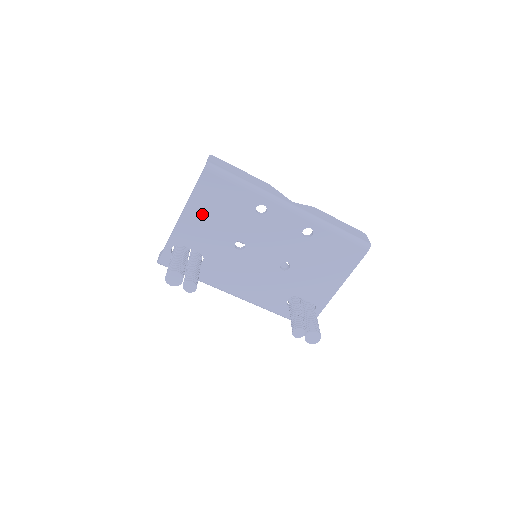
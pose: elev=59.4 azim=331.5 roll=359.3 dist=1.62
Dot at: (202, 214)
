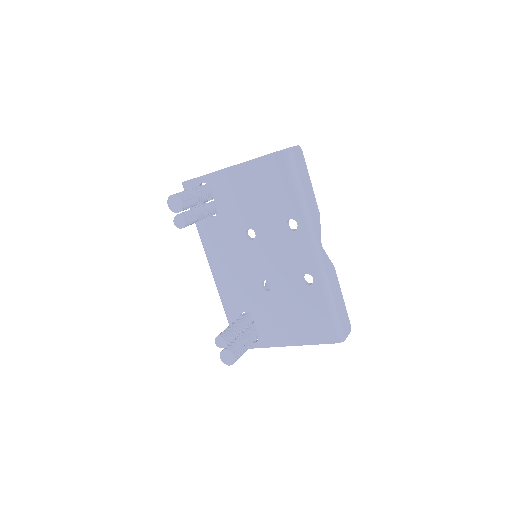
Dot at: (247, 181)
